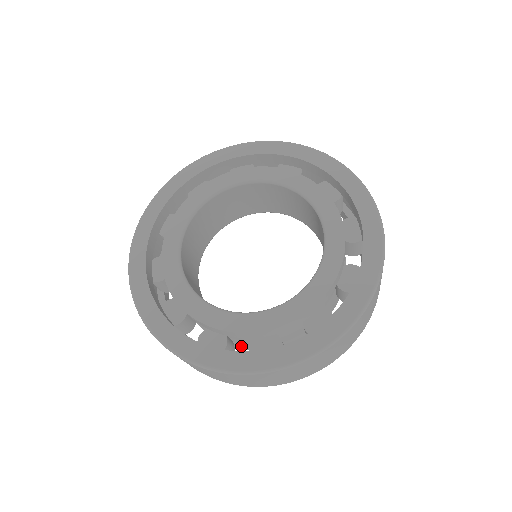
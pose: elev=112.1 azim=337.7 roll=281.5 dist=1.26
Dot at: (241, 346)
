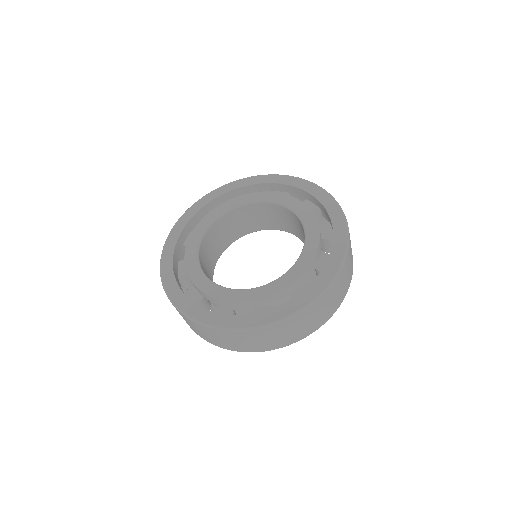
Dot at: occluded
